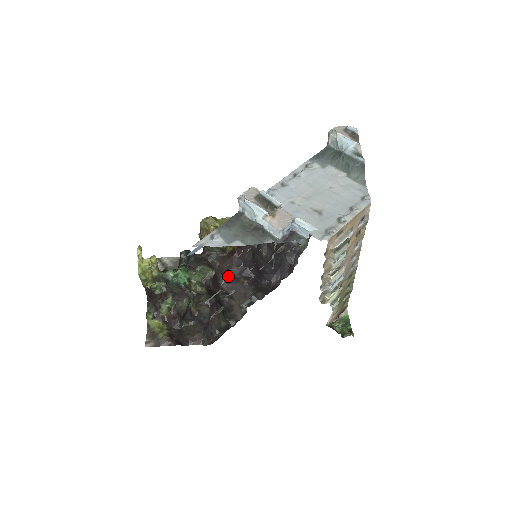
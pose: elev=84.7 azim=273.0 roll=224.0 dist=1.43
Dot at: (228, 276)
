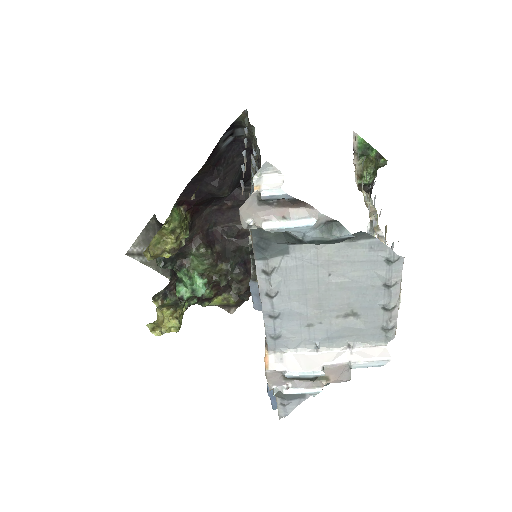
Dot at: (209, 218)
